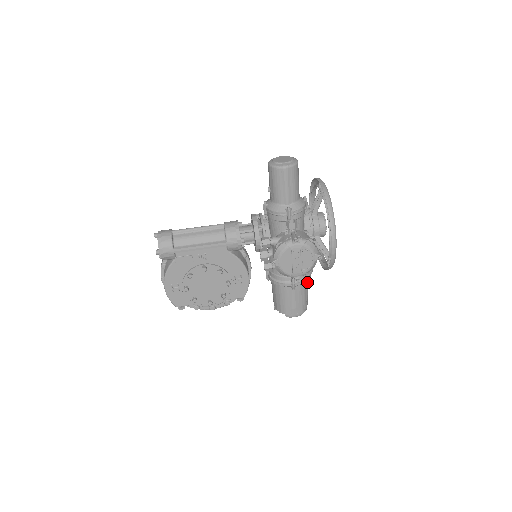
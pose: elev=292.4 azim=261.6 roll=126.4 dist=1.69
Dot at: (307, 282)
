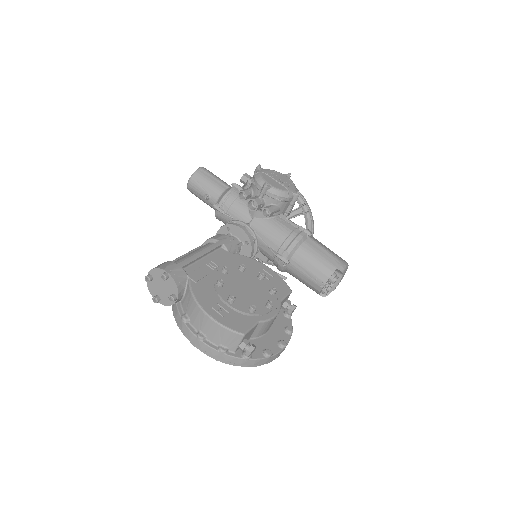
Dot at: occluded
